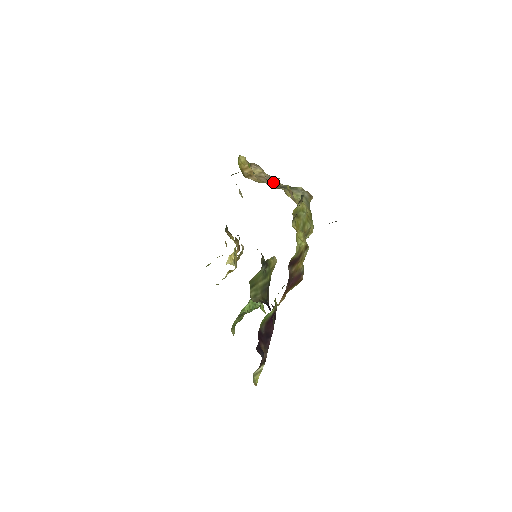
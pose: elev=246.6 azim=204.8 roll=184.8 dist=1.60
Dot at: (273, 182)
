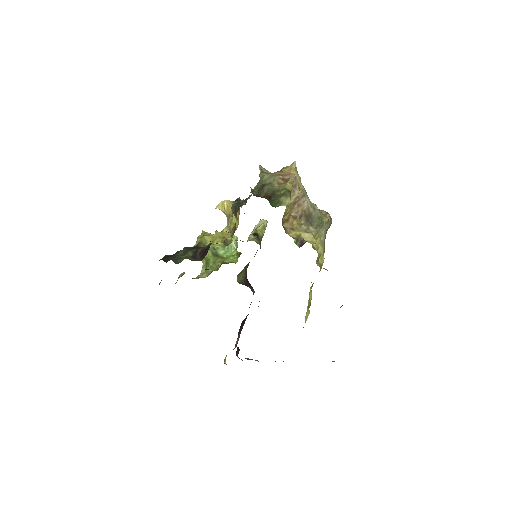
Dot at: (304, 207)
